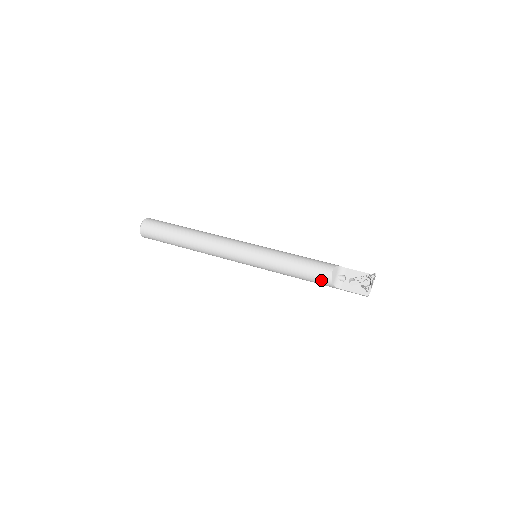
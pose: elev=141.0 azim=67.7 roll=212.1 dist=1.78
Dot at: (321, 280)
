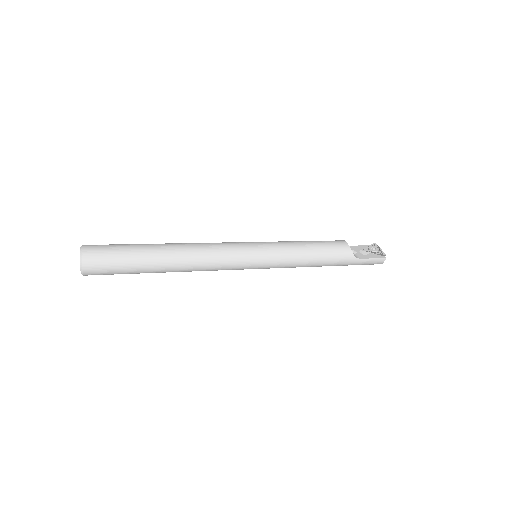
Dot at: (341, 252)
